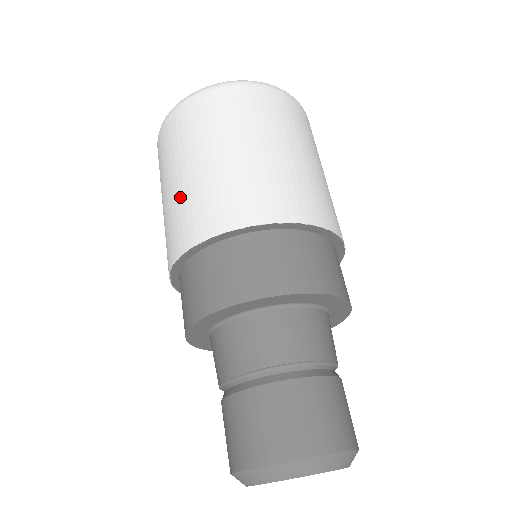
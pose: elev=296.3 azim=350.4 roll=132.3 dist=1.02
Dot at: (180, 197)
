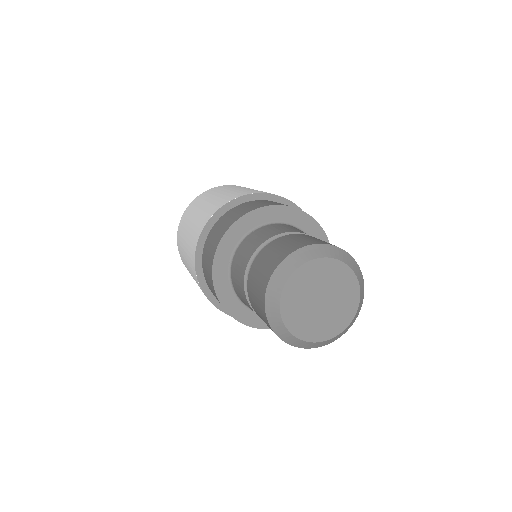
Dot at: (197, 218)
